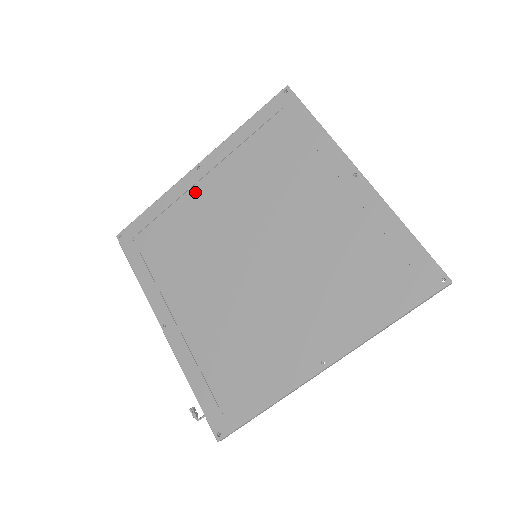
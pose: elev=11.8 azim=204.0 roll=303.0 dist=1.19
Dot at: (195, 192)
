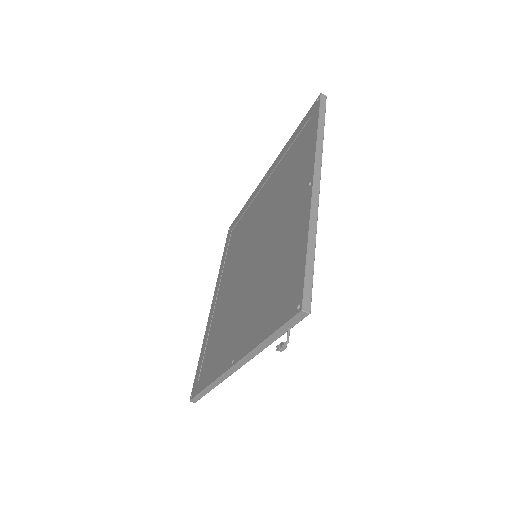
Dot at: (216, 308)
